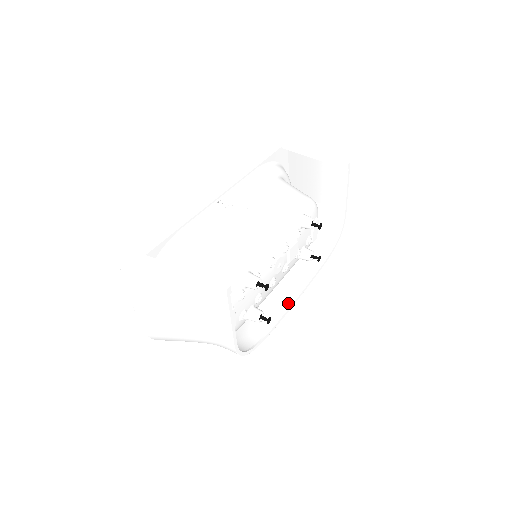
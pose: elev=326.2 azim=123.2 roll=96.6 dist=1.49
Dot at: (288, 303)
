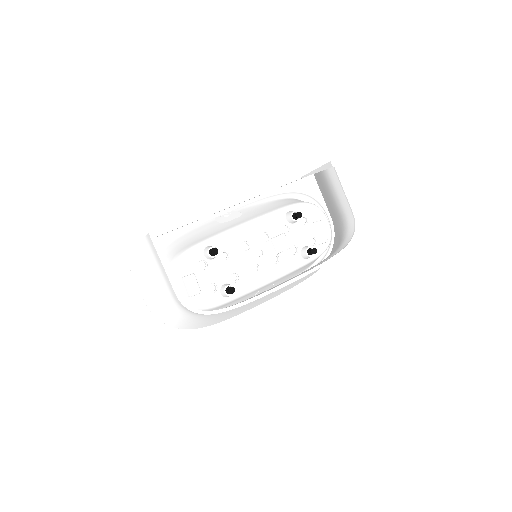
Dot at: (274, 289)
